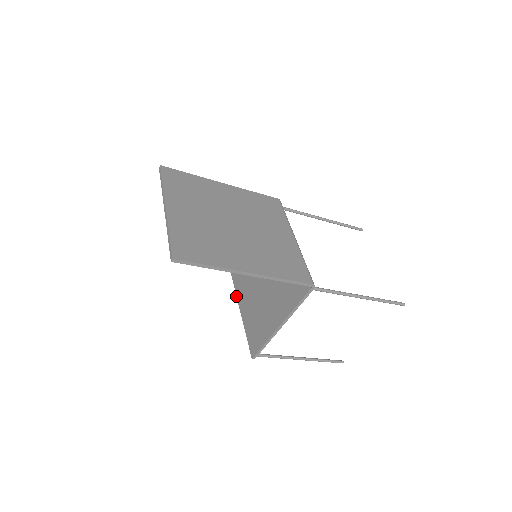
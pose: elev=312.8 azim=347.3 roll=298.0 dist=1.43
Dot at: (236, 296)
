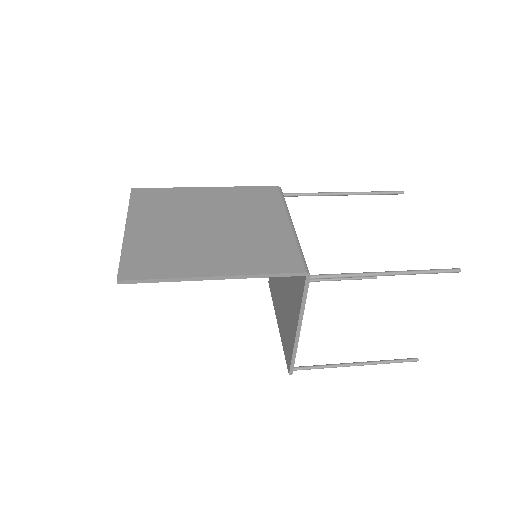
Dot at: occluded
